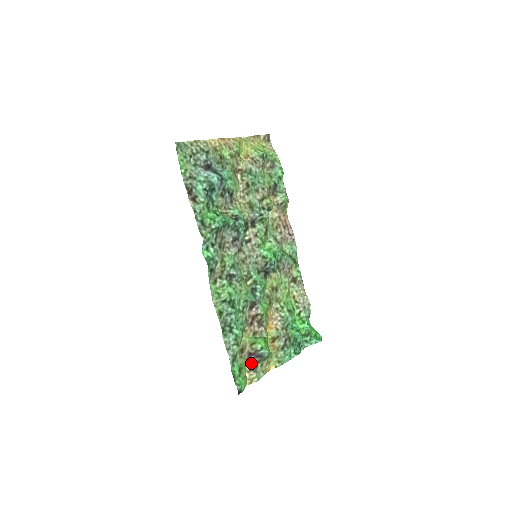
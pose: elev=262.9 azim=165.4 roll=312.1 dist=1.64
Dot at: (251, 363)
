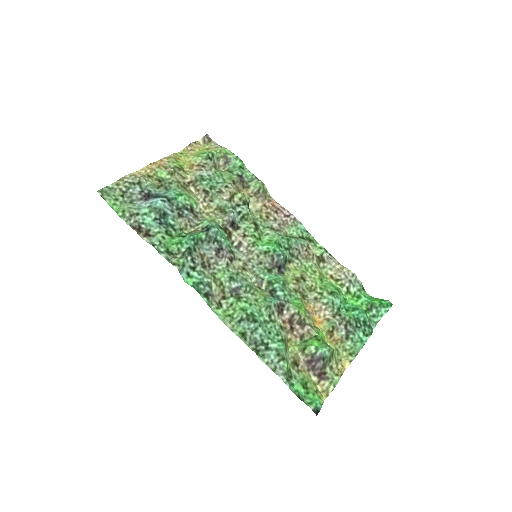
Dot at: (316, 372)
